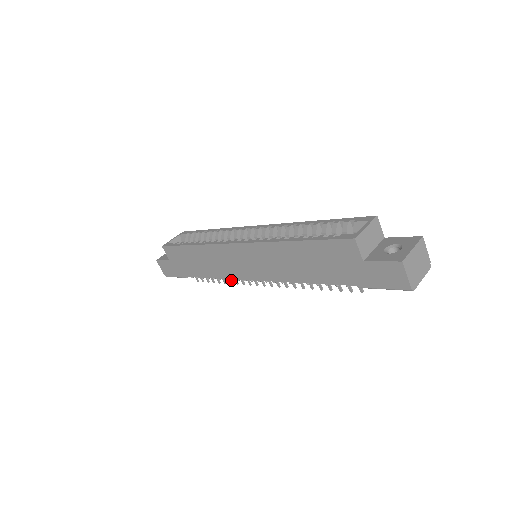
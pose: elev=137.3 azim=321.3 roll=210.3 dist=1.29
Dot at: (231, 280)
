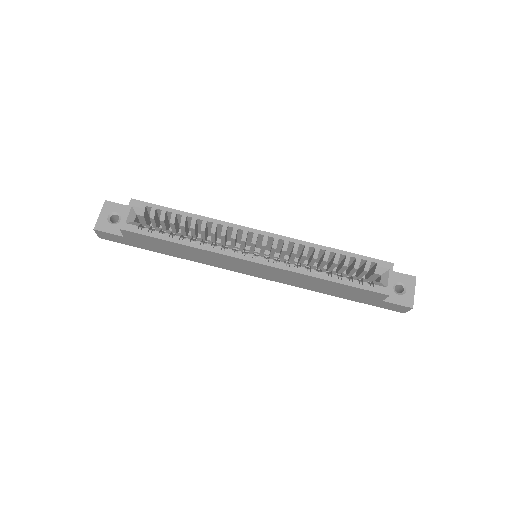
Dot at: (218, 267)
